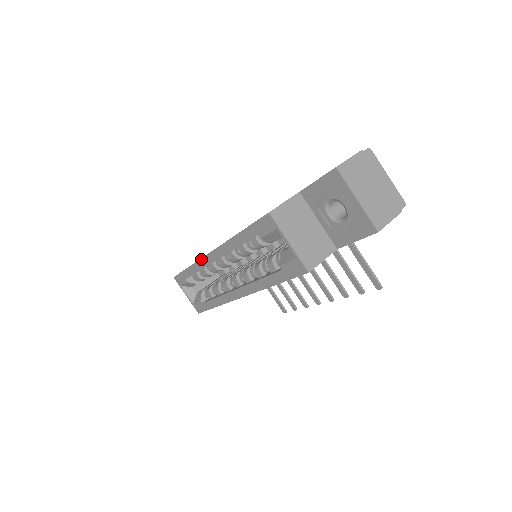
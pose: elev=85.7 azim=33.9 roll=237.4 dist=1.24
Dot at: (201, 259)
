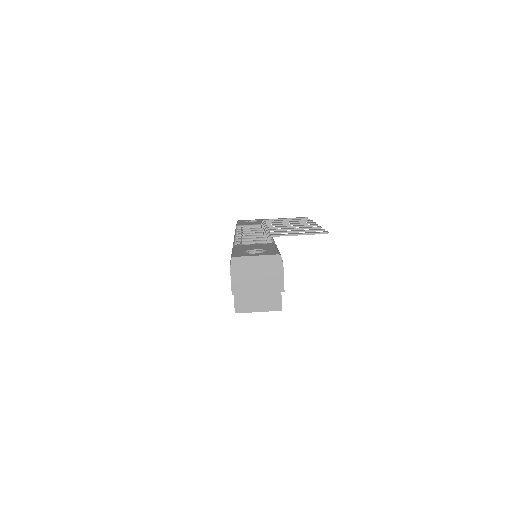
Dot at: occluded
